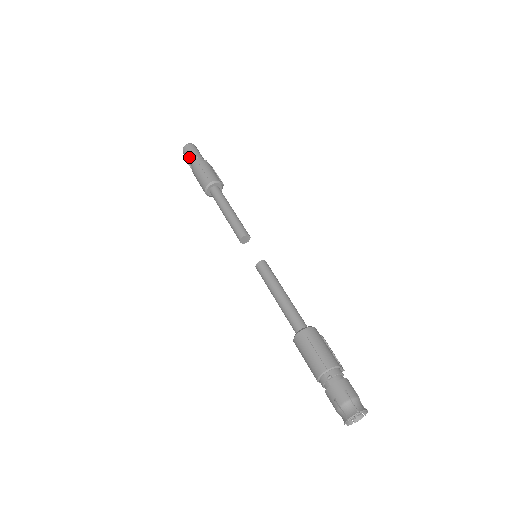
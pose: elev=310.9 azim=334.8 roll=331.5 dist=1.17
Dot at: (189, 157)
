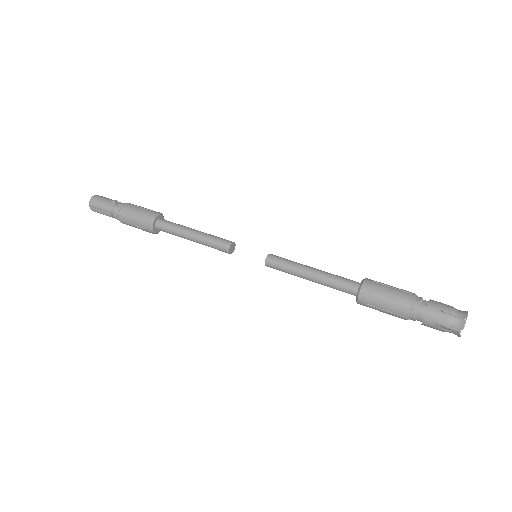
Dot at: (107, 203)
